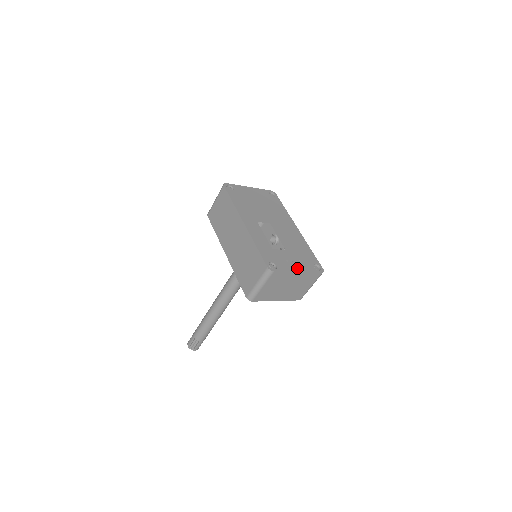
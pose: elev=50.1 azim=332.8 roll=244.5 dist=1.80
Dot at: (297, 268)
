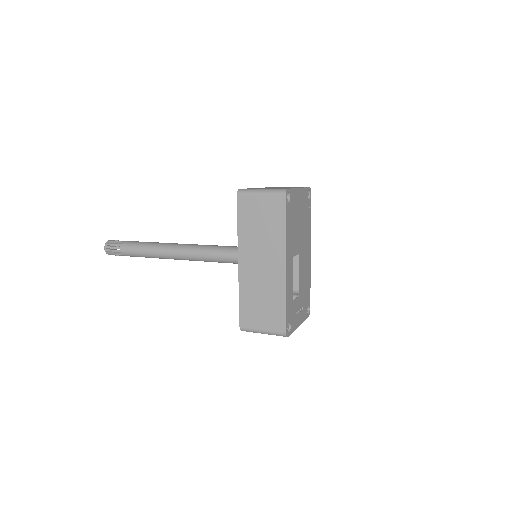
Dot at: (299, 321)
